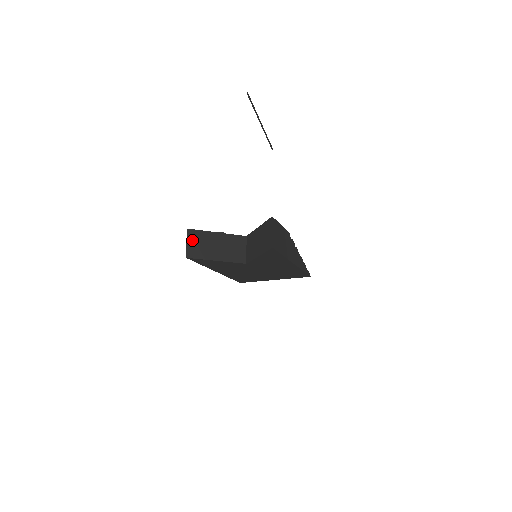
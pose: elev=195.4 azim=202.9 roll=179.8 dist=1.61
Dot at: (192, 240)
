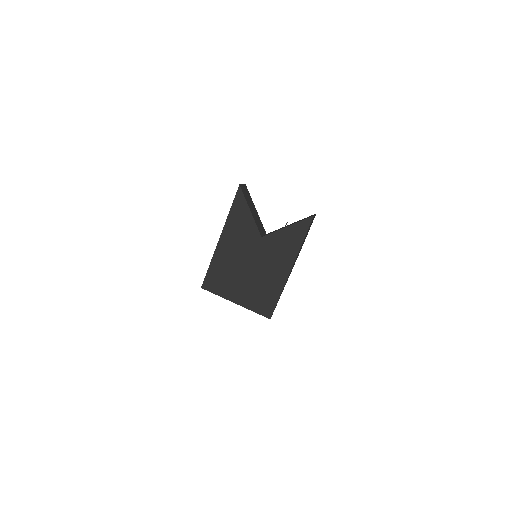
Dot at: (245, 189)
